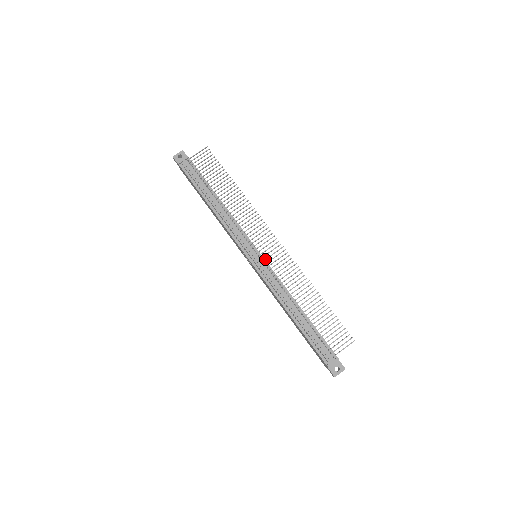
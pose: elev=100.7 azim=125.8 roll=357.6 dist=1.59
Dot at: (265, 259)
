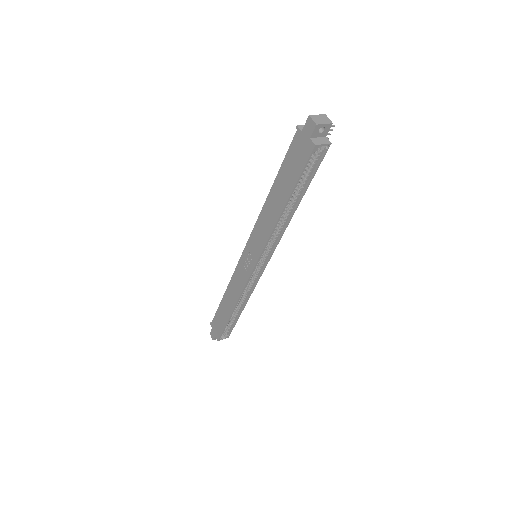
Dot at: occluded
